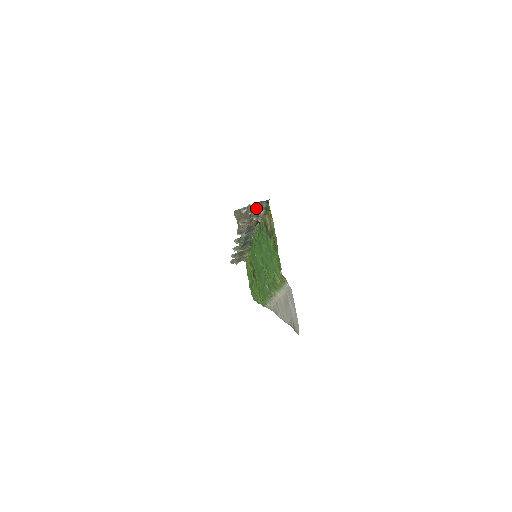
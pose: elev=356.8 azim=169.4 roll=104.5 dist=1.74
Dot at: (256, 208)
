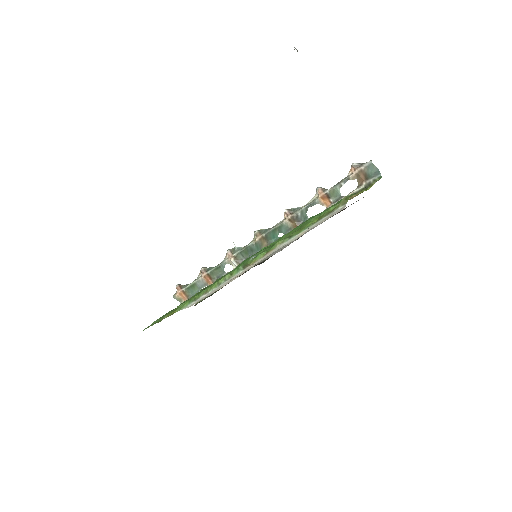
Dot at: (365, 174)
